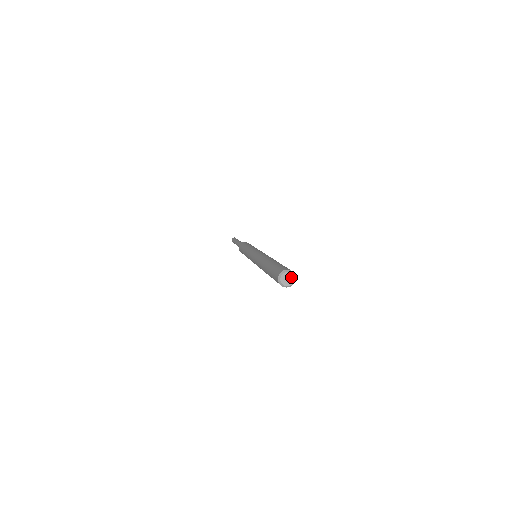
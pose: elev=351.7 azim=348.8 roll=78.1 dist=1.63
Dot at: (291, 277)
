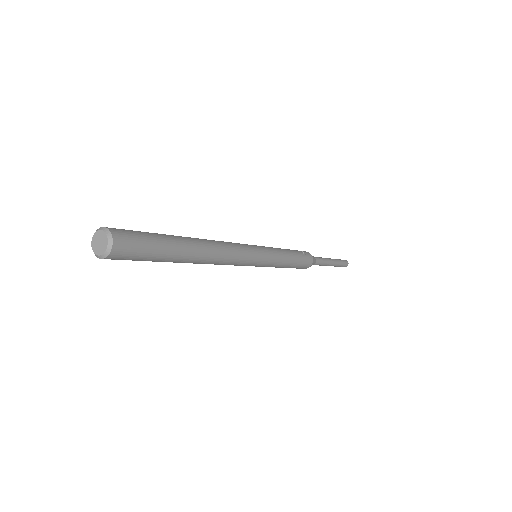
Dot at: (102, 236)
